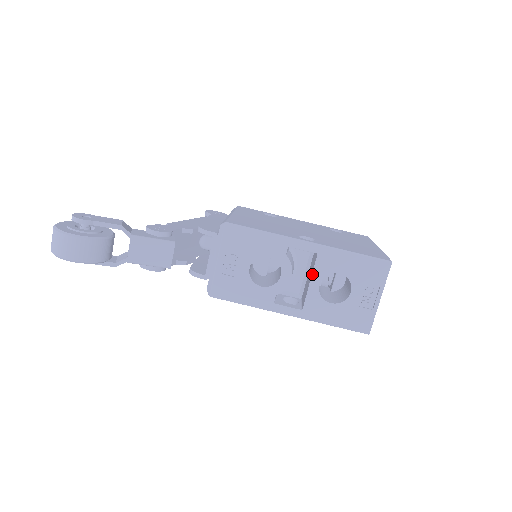
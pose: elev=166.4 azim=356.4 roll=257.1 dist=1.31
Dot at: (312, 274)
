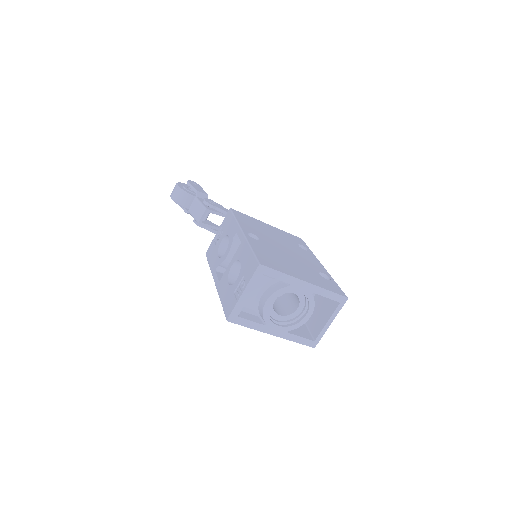
Dot at: (233, 257)
